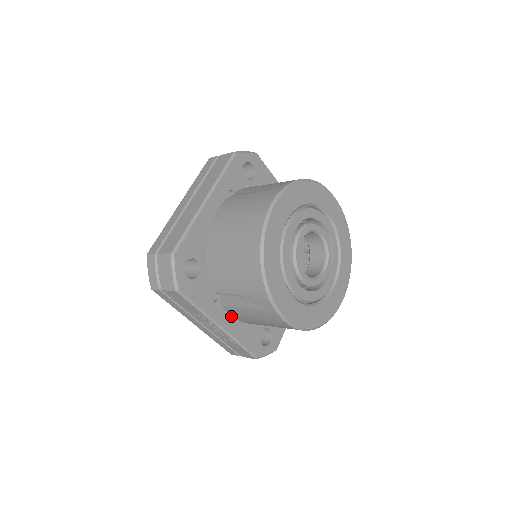
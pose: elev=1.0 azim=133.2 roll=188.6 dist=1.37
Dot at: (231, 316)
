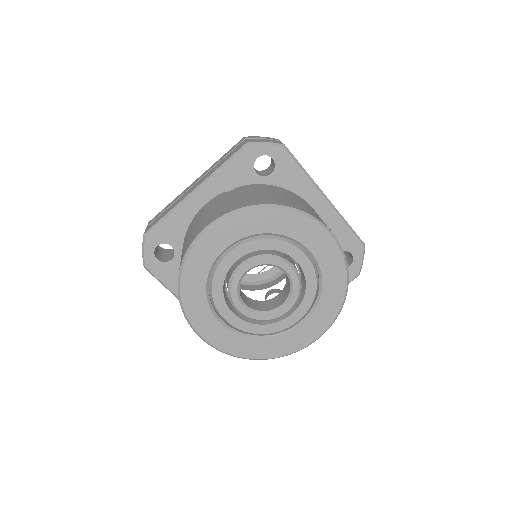
Dot at: occluded
